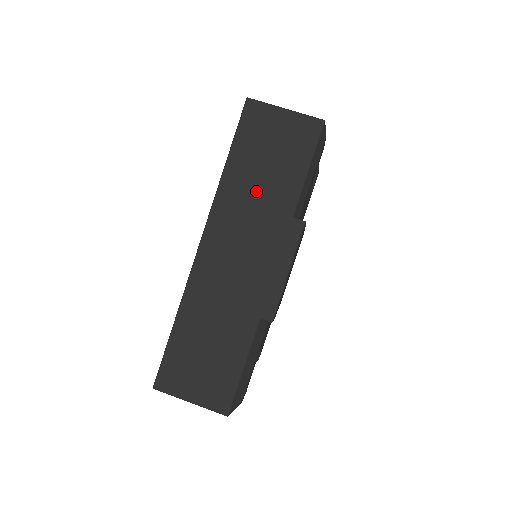
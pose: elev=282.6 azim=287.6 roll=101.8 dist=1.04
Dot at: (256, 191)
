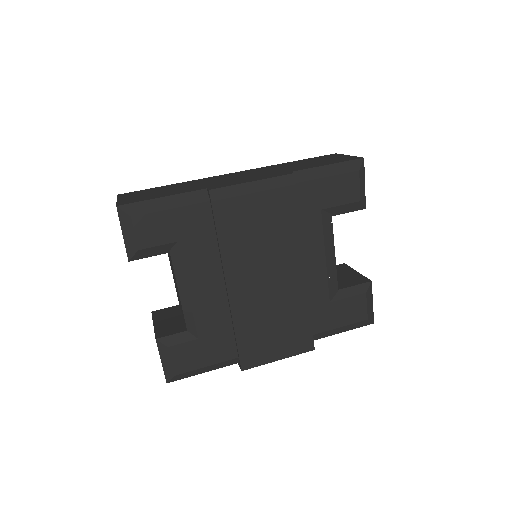
Dot at: (289, 166)
